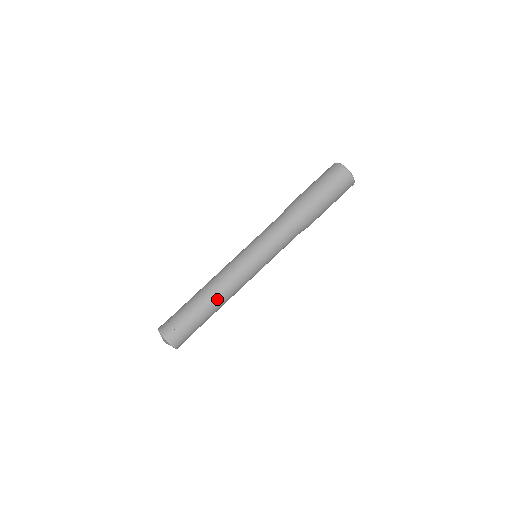
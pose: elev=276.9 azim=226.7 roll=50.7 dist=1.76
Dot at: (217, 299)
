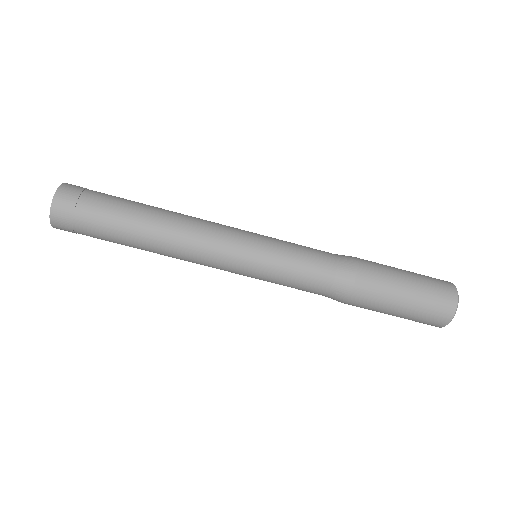
Dot at: (159, 240)
